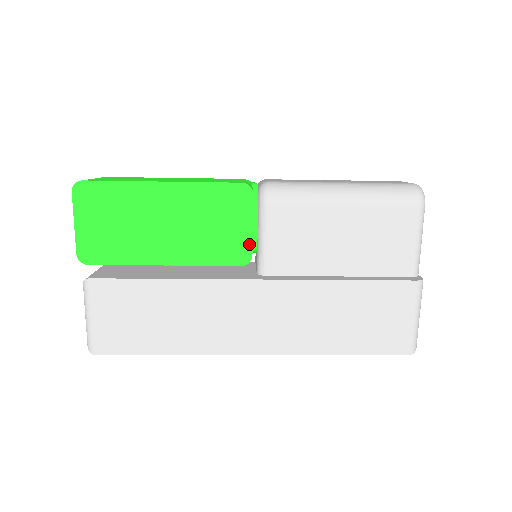
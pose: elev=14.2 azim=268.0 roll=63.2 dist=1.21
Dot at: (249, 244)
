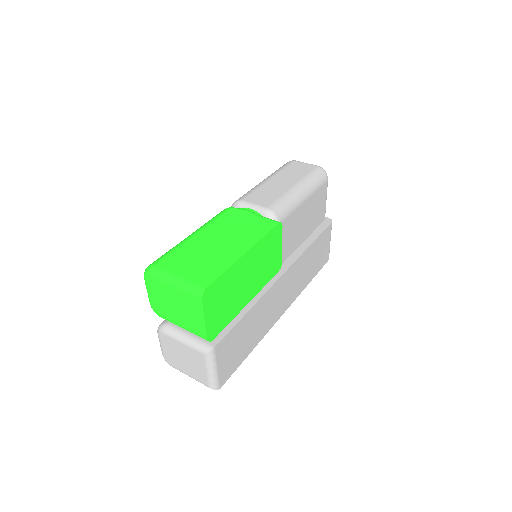
Dot at: (281, 257)
